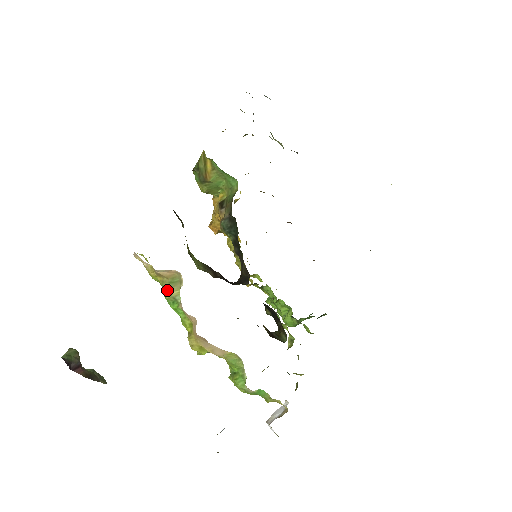
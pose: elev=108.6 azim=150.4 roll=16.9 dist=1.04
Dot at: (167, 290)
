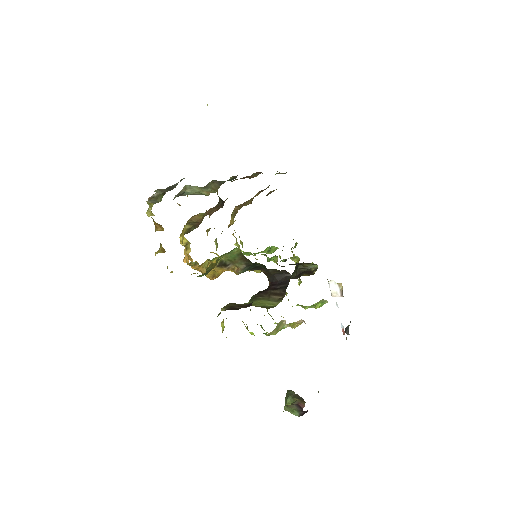
Dot at: (275, 333)
